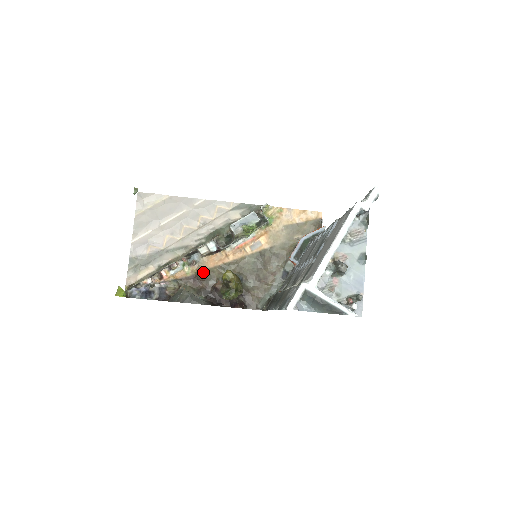
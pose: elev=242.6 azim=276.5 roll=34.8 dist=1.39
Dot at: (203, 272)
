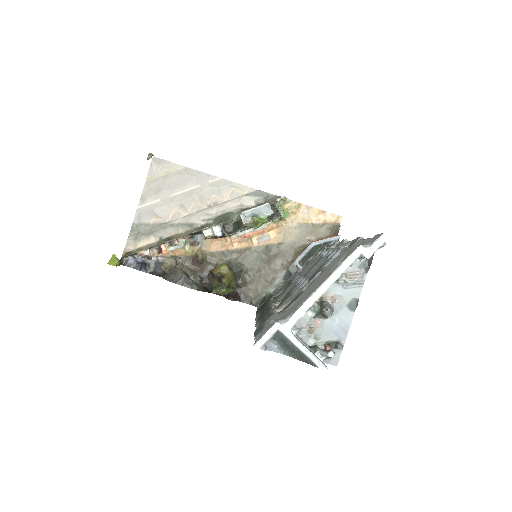
Dot at: (203, 255)
